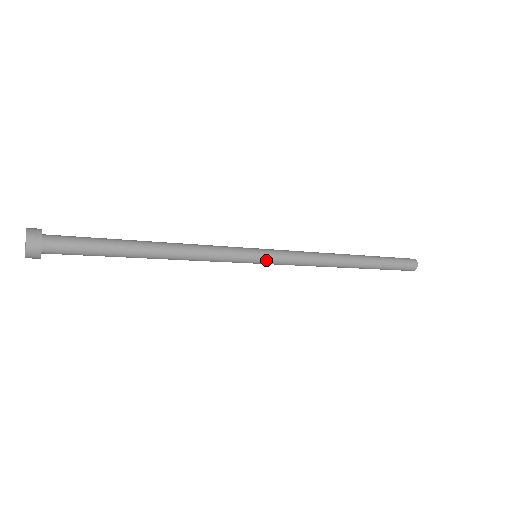
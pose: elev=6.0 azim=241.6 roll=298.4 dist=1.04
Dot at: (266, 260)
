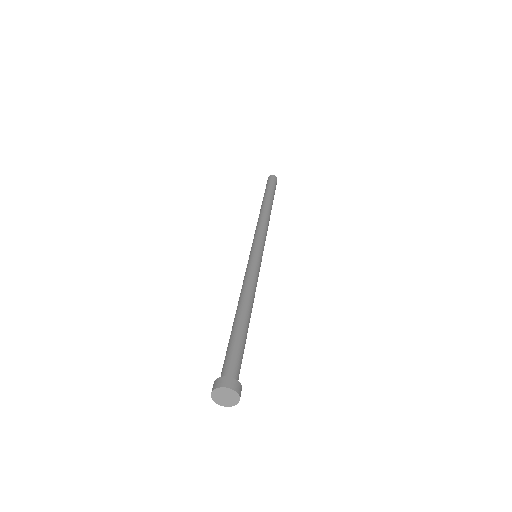
Dot at: occluded
